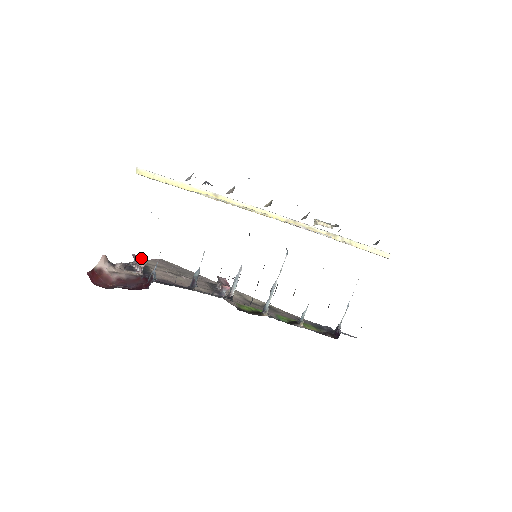
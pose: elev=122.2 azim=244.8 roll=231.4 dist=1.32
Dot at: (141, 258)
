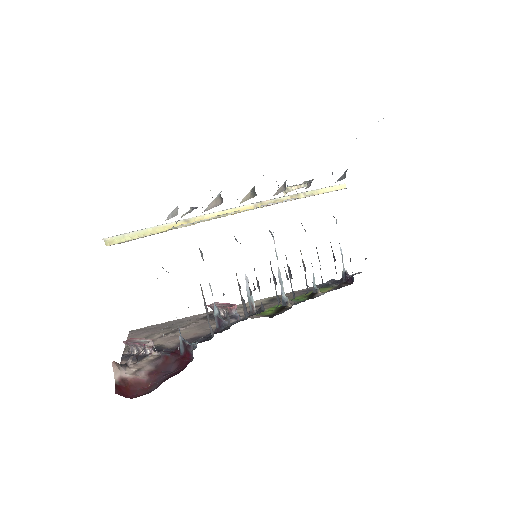
Dot at: (137, 339)
